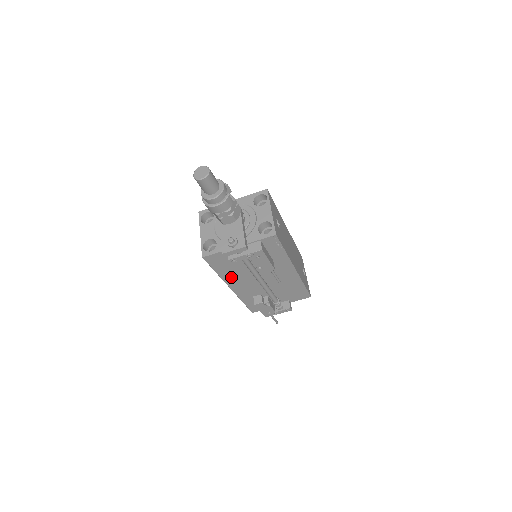
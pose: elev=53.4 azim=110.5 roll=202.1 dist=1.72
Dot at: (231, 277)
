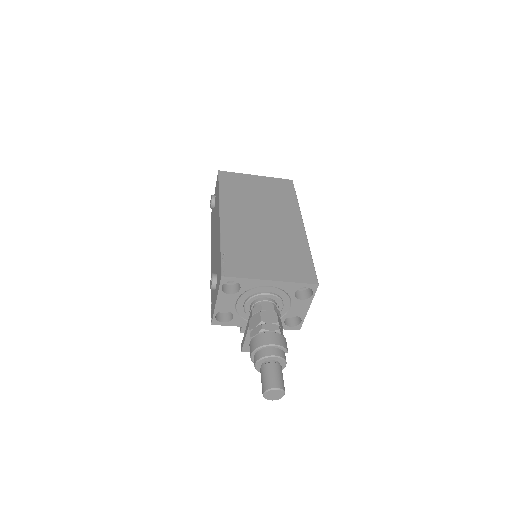
Dot at: occluded
